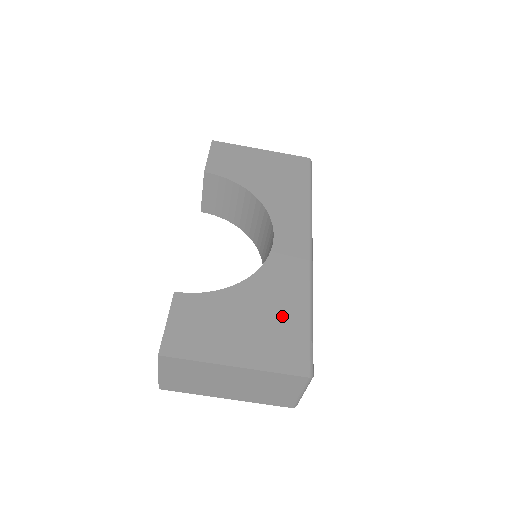
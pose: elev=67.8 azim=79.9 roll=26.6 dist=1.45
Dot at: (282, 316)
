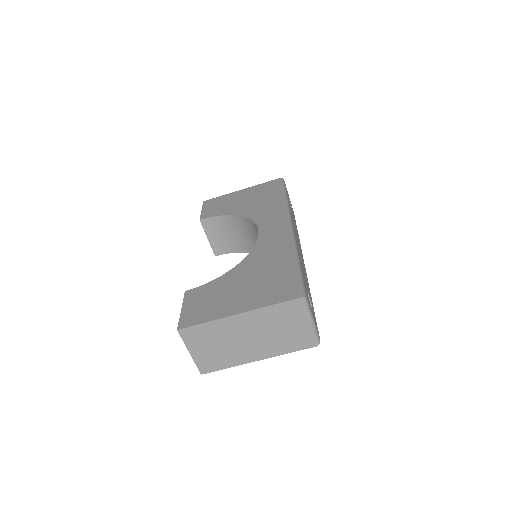
Dot at: (272, 271)
